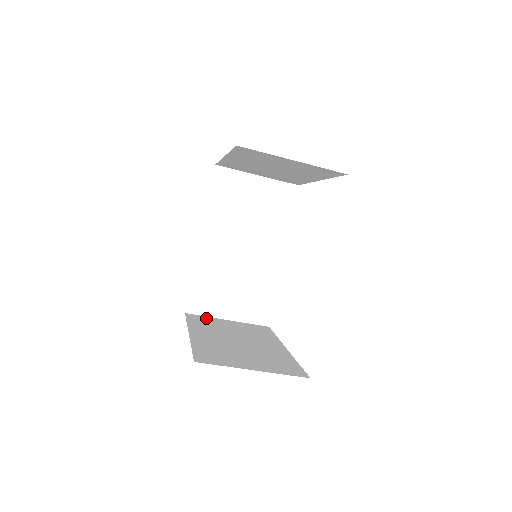
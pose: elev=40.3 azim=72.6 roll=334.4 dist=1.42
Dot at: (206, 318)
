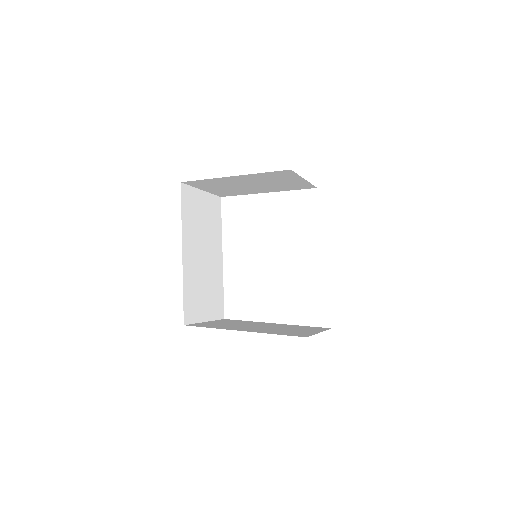
Dot at: (201, 324)
